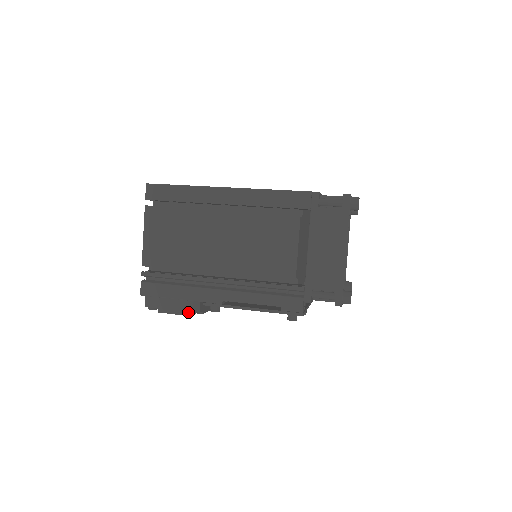
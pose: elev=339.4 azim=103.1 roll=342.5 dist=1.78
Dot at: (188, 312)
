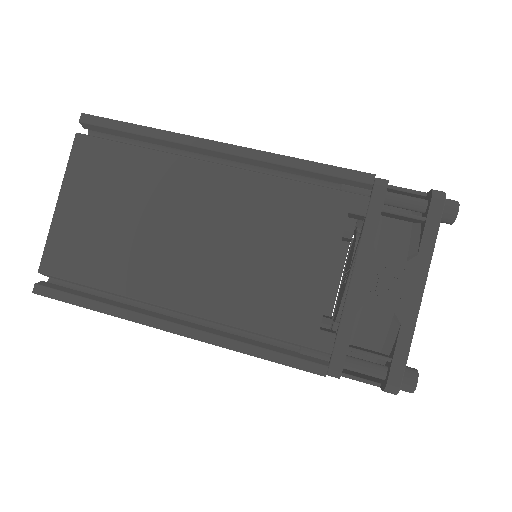
Dot at: occluded
